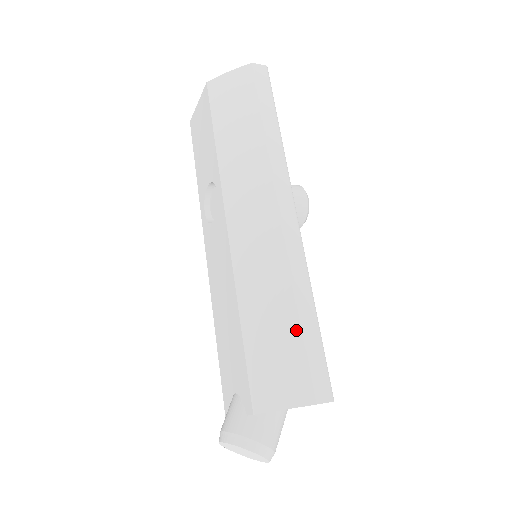
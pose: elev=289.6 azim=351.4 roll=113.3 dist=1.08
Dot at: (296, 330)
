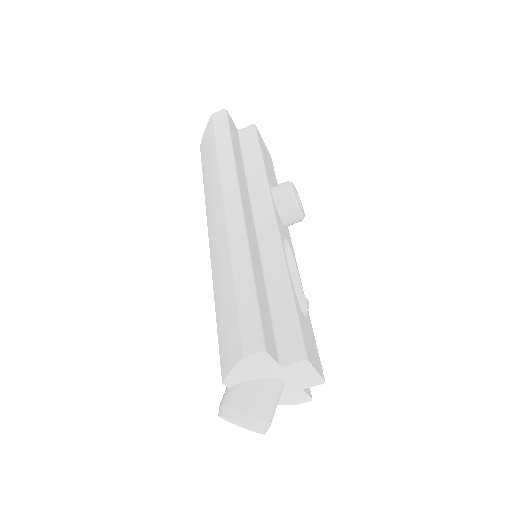
Dot at: (233, 299)
